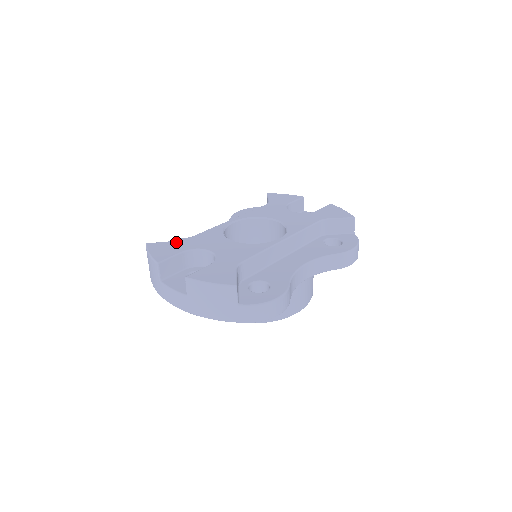
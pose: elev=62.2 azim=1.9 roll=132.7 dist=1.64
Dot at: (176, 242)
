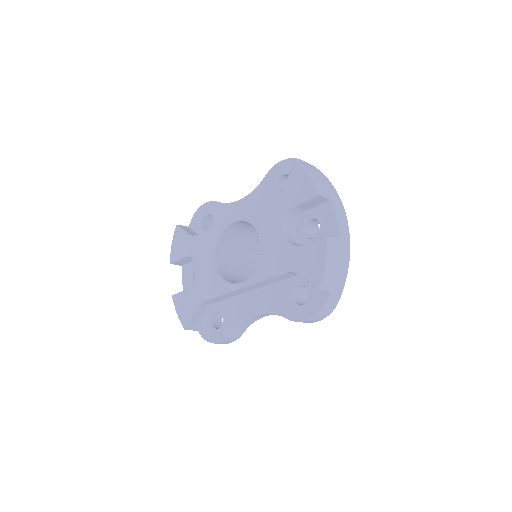
Dot at: (188, 237)
